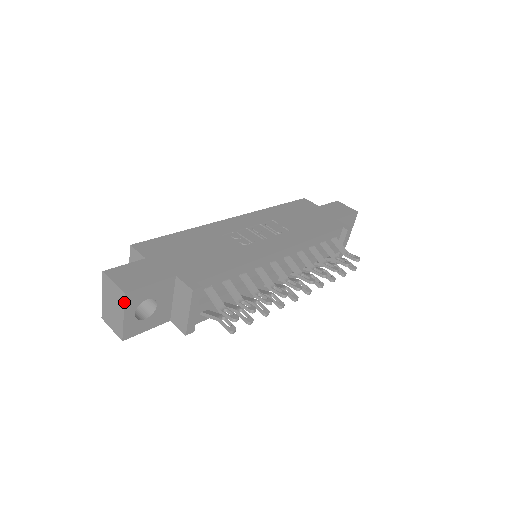
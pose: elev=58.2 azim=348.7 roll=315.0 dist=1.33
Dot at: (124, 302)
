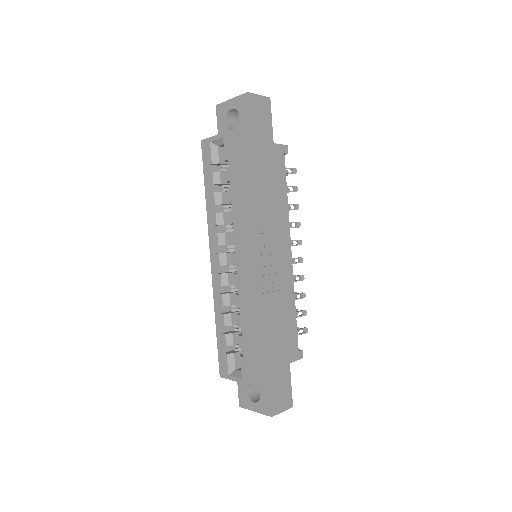
Dot at: occluded
